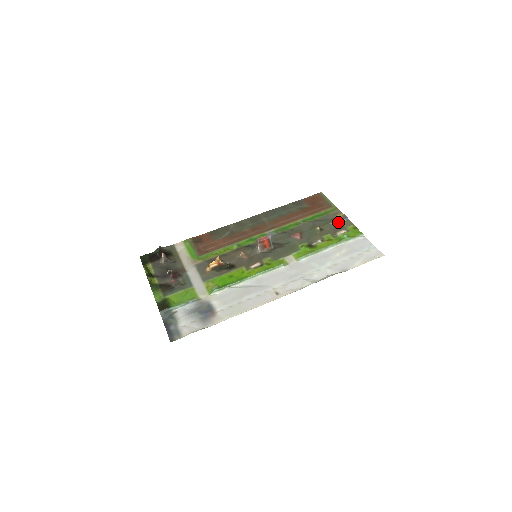
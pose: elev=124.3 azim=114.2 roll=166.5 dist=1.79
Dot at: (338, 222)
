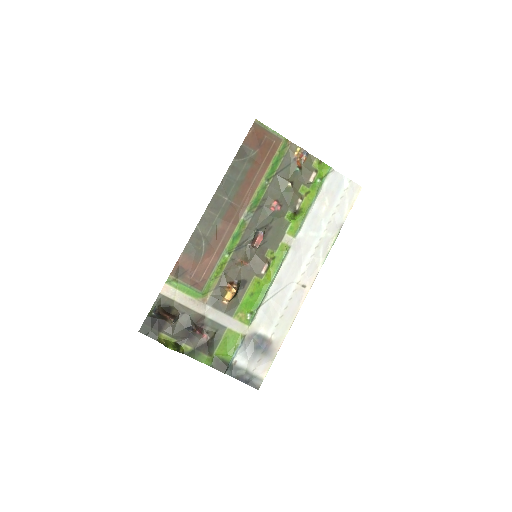
Dot at: (301, 163)
